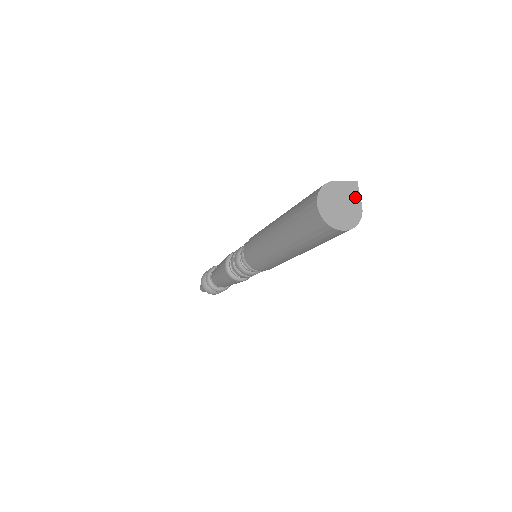
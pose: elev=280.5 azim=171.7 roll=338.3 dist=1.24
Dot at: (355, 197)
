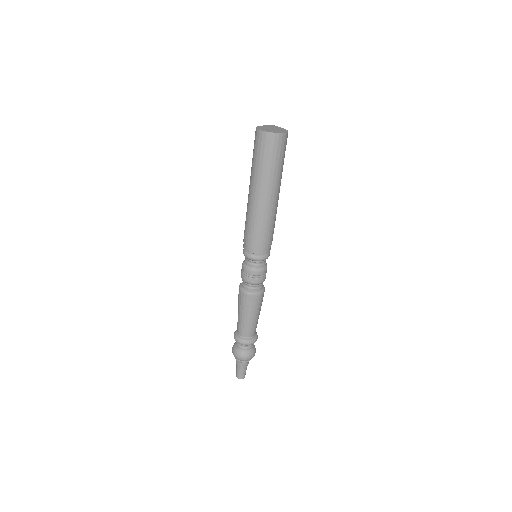
Dot at: (278, 128)
